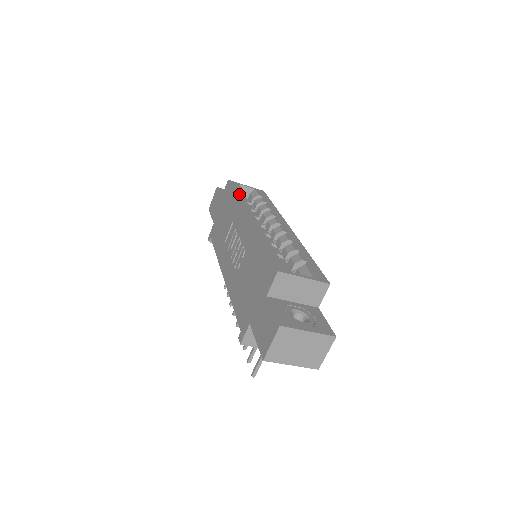
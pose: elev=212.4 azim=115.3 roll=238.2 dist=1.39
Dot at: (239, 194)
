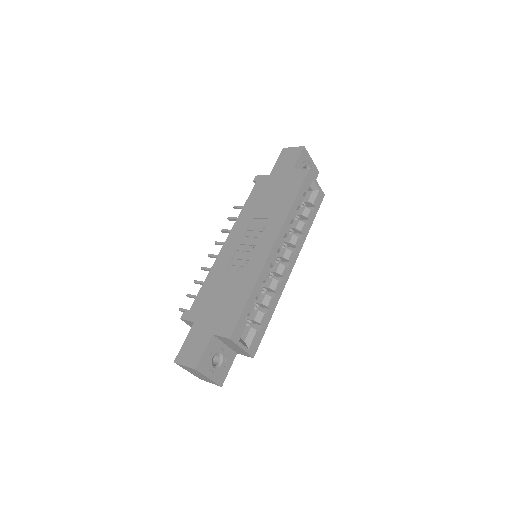
Dot at: (297, 202)
